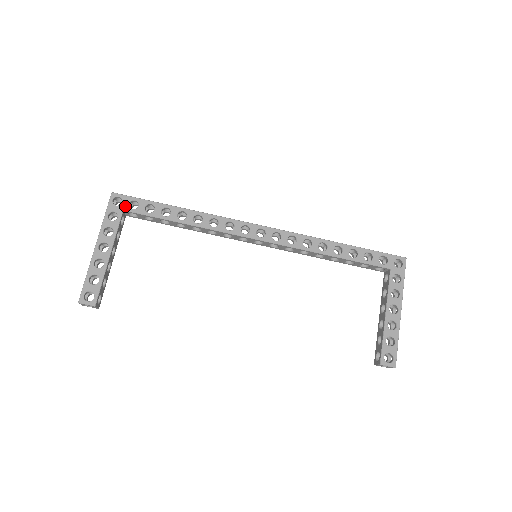
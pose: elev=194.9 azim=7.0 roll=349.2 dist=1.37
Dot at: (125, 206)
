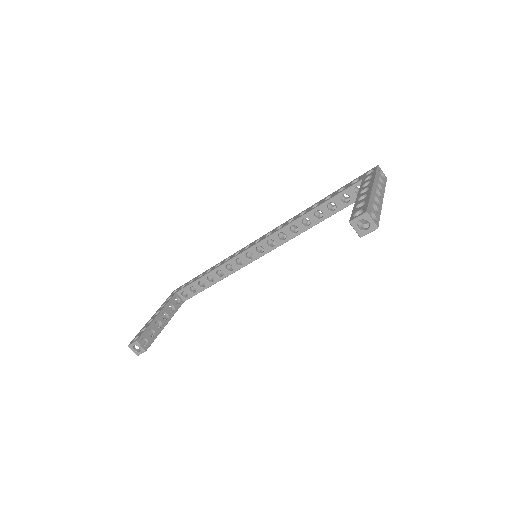
Dot at: (178, 290)
